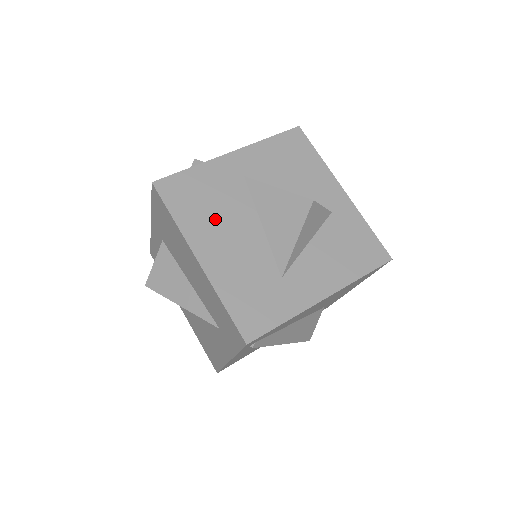
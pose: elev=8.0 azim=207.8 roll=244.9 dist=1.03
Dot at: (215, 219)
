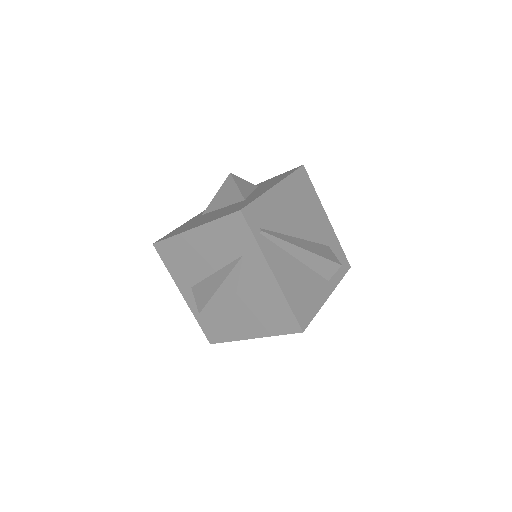
Dot at: (194, 223)
